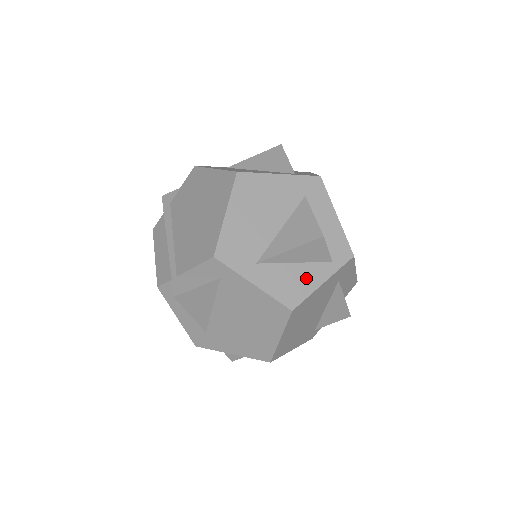
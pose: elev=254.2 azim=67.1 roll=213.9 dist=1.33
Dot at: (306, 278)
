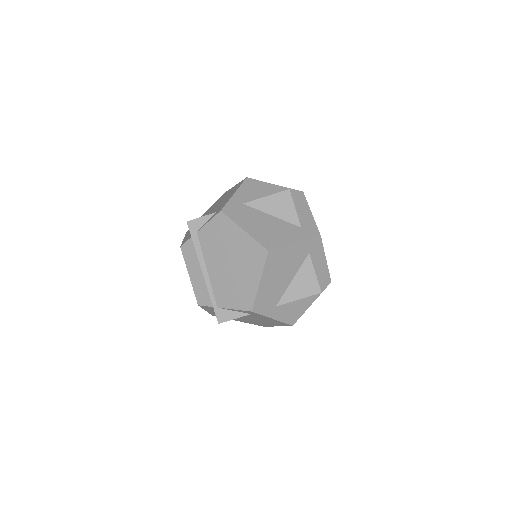
Dot at: (303, 305)
